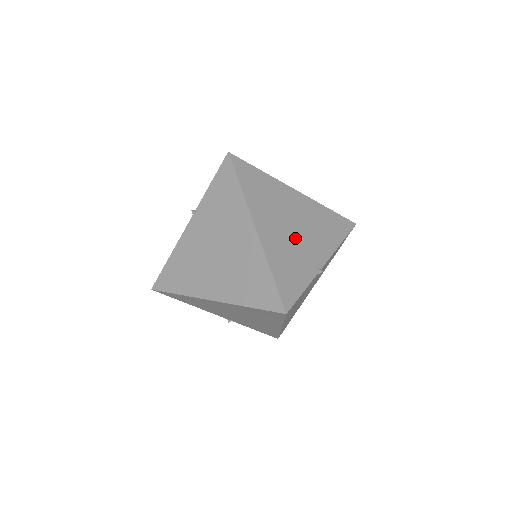
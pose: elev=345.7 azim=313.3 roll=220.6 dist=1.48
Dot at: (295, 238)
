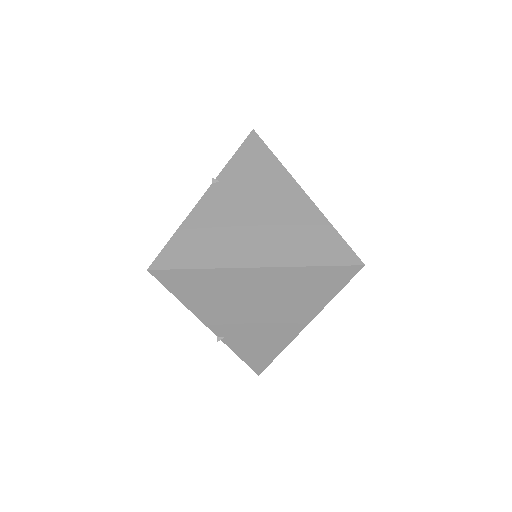
Dot at: occluded
